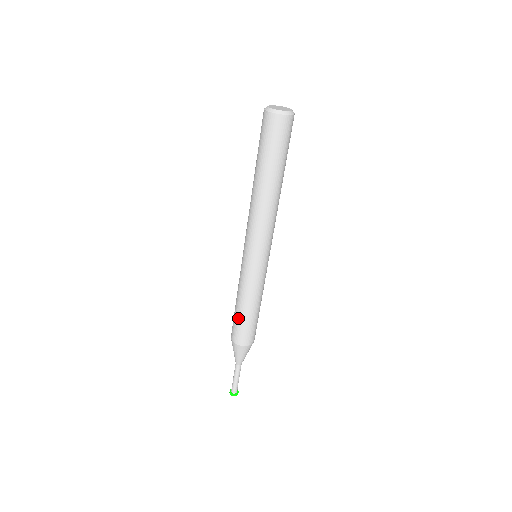
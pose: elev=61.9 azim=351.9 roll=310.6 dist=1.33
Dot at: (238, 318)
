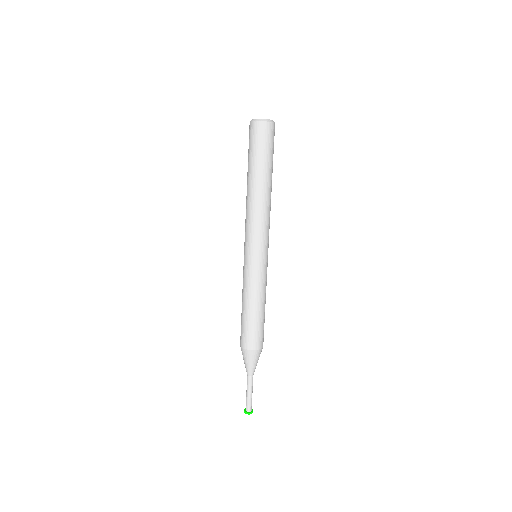
Dot at: (254, 322)
